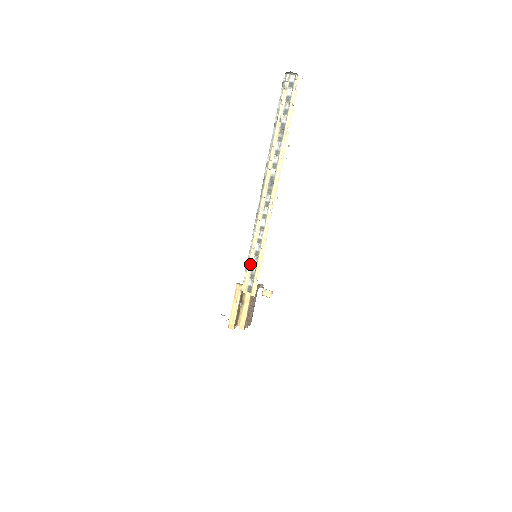
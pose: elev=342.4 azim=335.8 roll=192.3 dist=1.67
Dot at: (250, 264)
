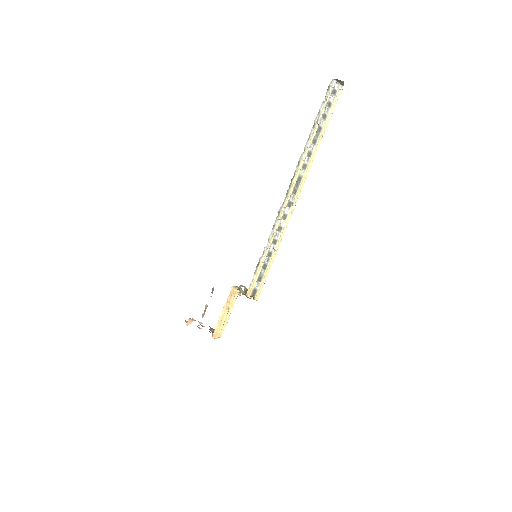
Dot at: (261, 266)
